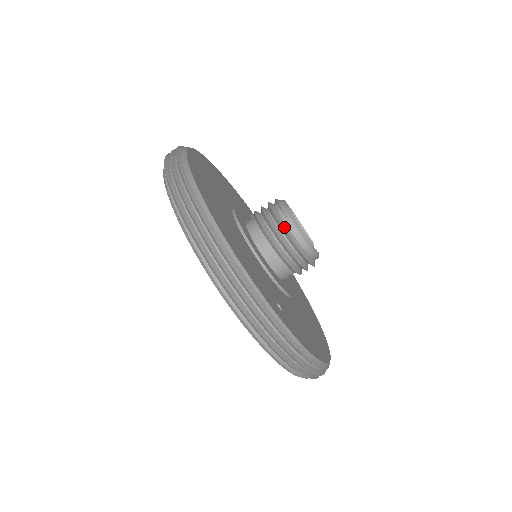
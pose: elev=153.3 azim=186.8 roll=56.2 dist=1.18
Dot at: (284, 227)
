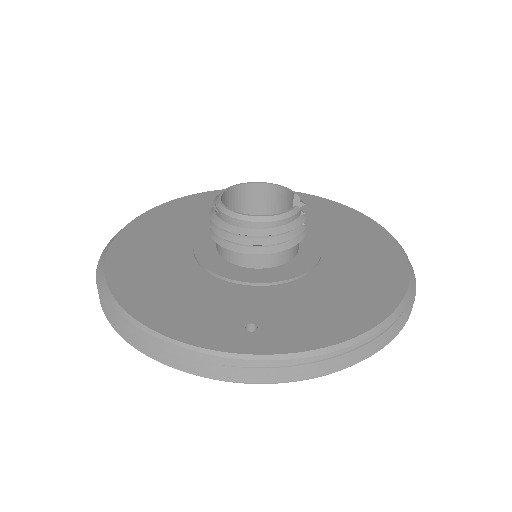
Dot at: (225, 228)
